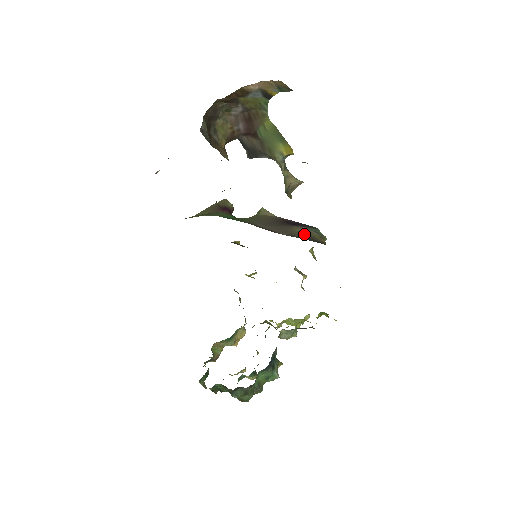
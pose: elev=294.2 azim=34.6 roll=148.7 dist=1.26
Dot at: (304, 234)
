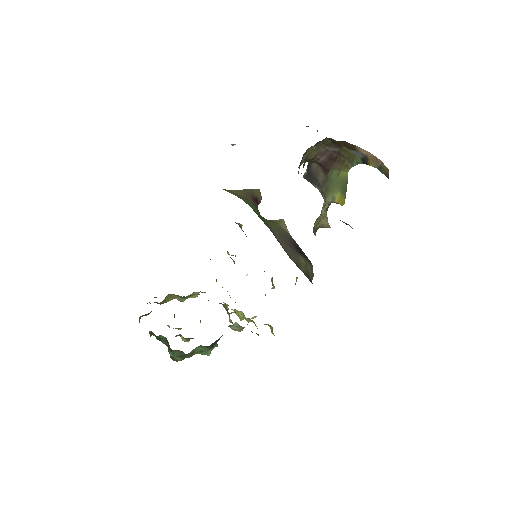
Dot at: (305, 268)
